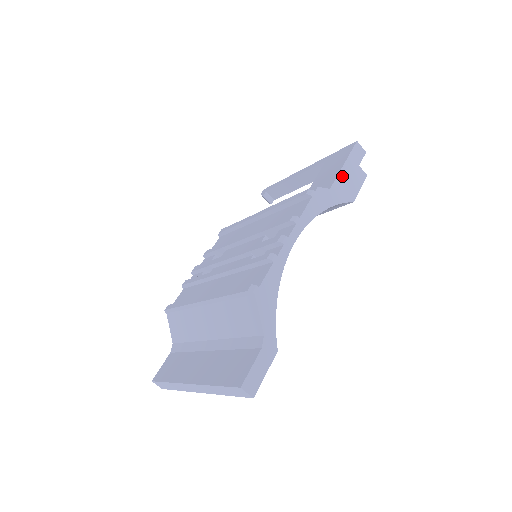
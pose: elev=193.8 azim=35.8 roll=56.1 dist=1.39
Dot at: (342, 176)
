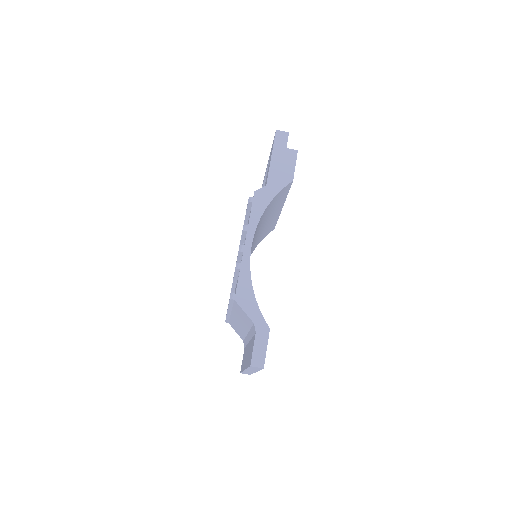
Dot at: (273, 168)
